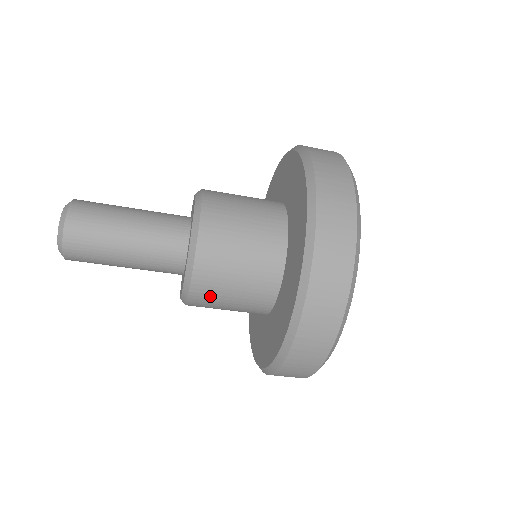
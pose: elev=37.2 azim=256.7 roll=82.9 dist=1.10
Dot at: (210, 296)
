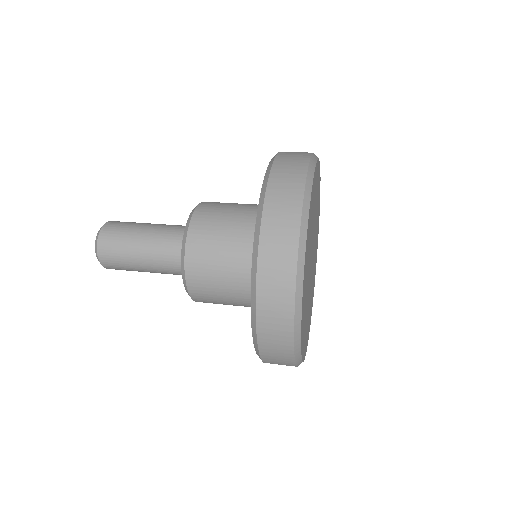
Dot at: (209, 301)
